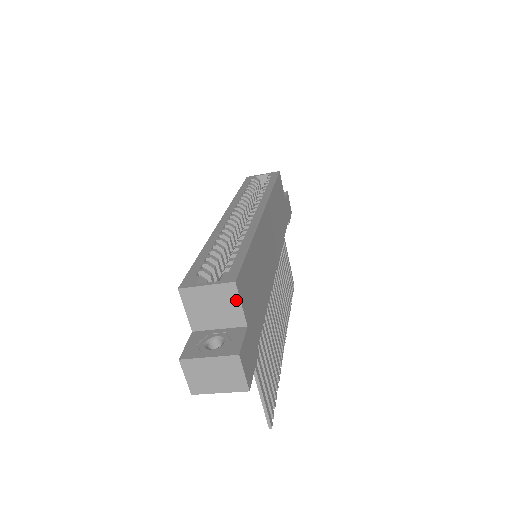
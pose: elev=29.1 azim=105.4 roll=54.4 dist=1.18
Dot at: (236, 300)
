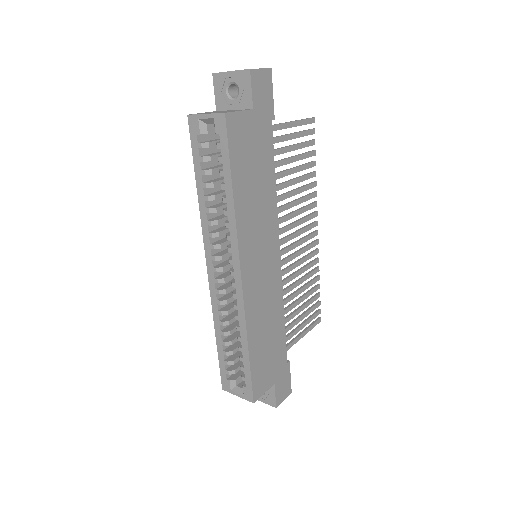
Dot at: (260, 395)
